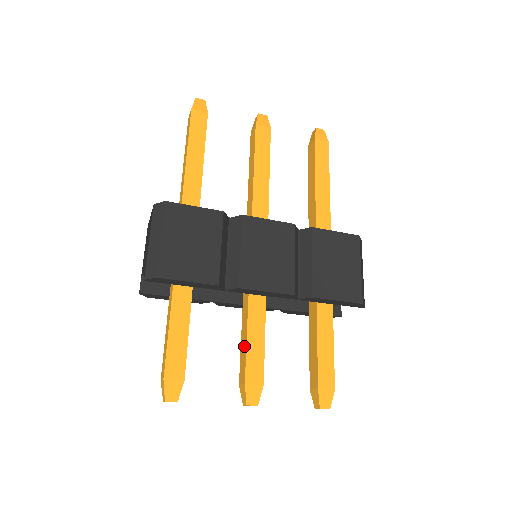
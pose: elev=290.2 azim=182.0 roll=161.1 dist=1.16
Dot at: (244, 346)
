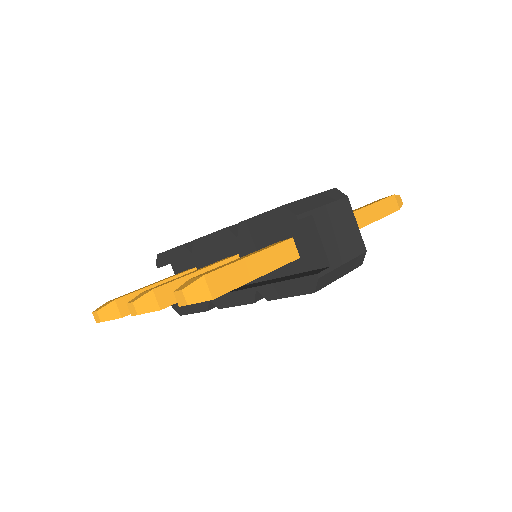
Dot at: occluded
